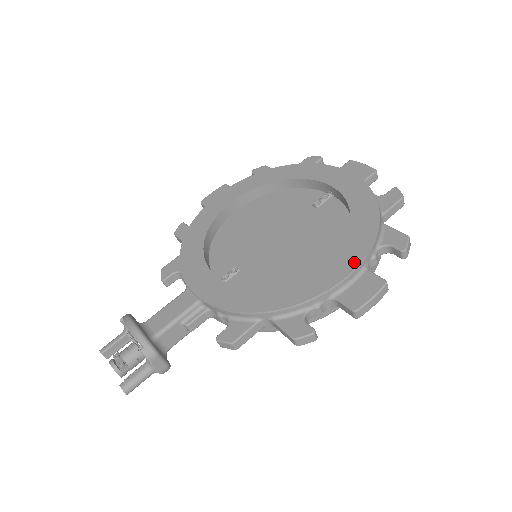
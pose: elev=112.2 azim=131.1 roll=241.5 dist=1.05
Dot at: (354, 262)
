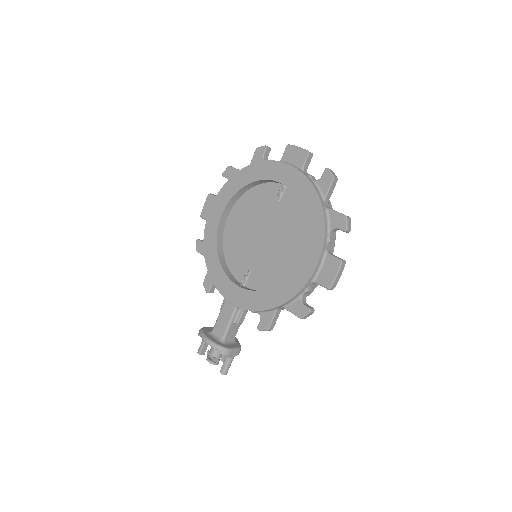
Dot at: (316, 254)
